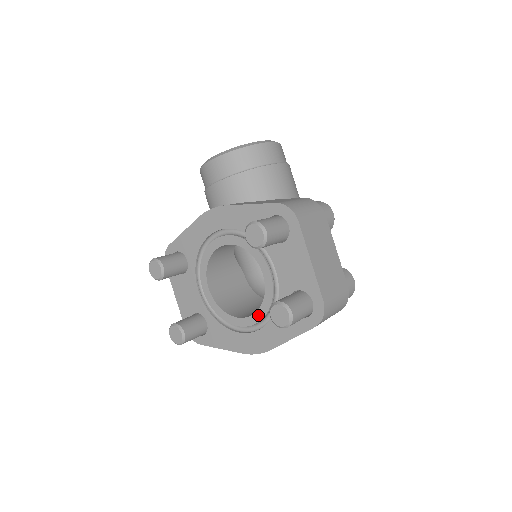
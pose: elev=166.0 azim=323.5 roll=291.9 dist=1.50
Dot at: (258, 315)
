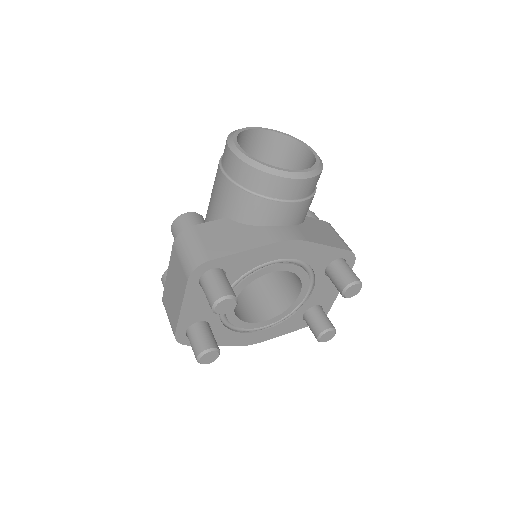
Dot at: (272, 321)
